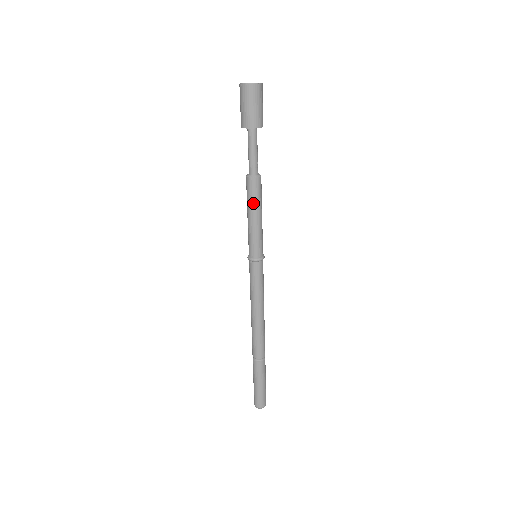
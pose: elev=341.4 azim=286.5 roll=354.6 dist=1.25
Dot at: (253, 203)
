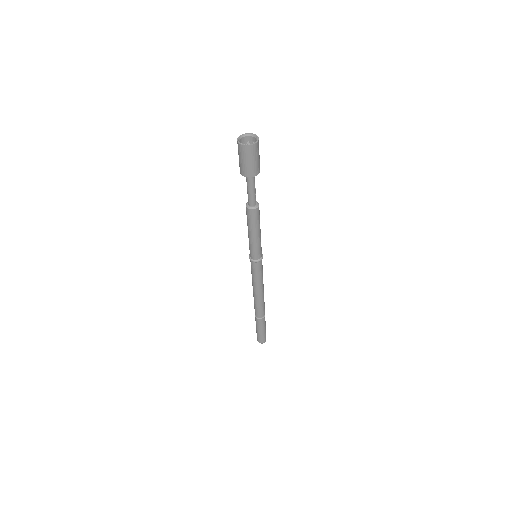
Dot at: (252, 226)
